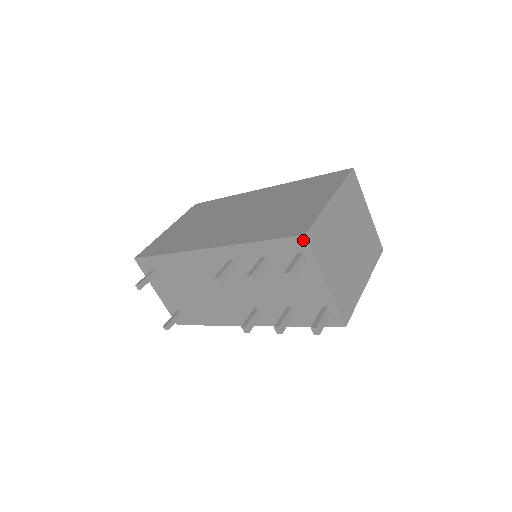
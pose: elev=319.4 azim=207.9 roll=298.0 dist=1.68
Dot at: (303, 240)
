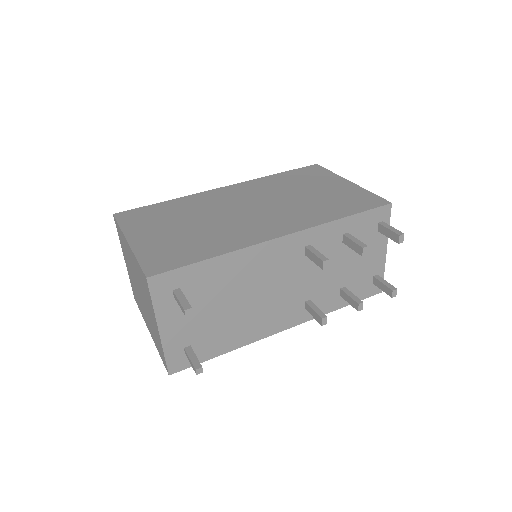
Dot at: (388, 208)
